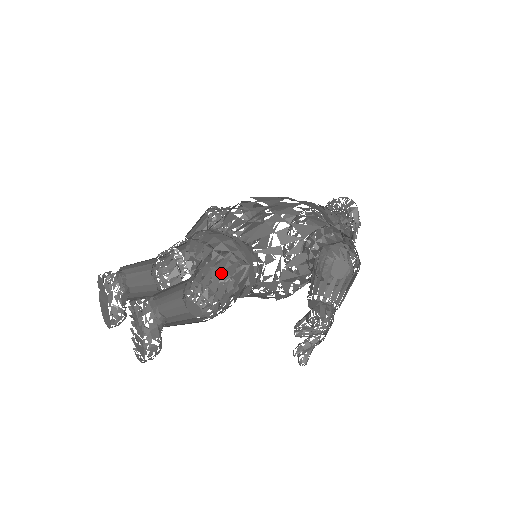
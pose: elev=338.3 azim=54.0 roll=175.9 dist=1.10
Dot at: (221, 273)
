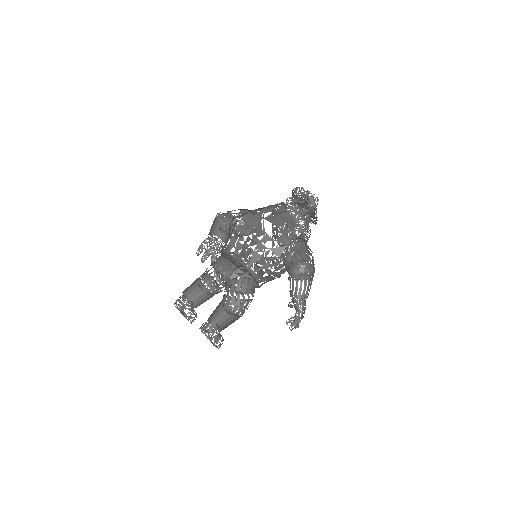
Dot at: (239, 294)
